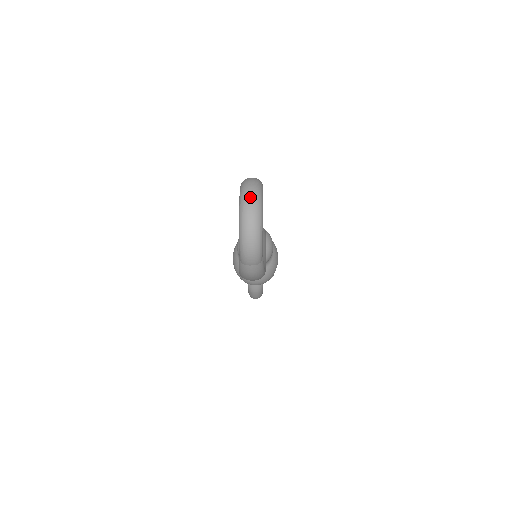
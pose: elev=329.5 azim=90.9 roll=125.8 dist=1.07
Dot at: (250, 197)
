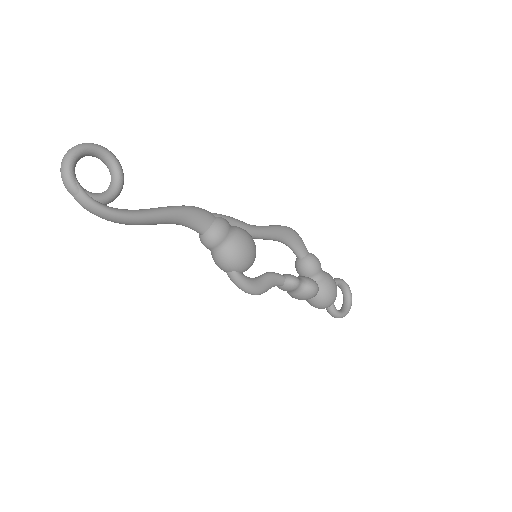
Dot at: (69, 150)
